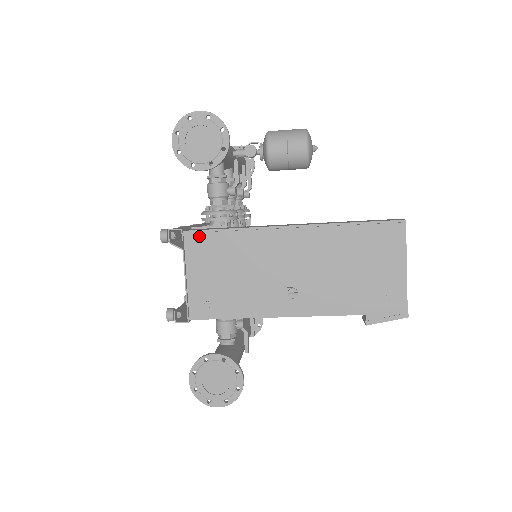
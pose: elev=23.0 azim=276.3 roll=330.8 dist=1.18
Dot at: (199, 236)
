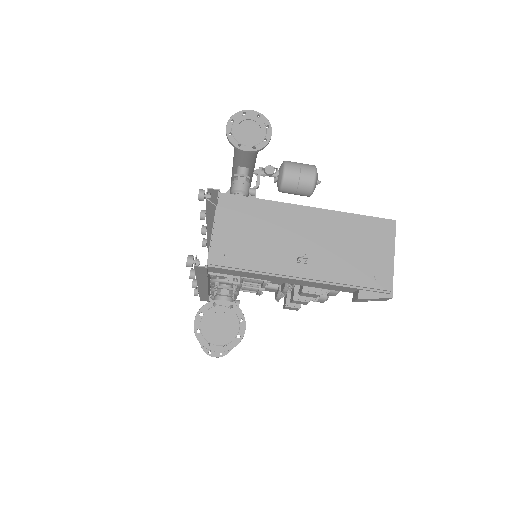
Dot at: (233, 198)
